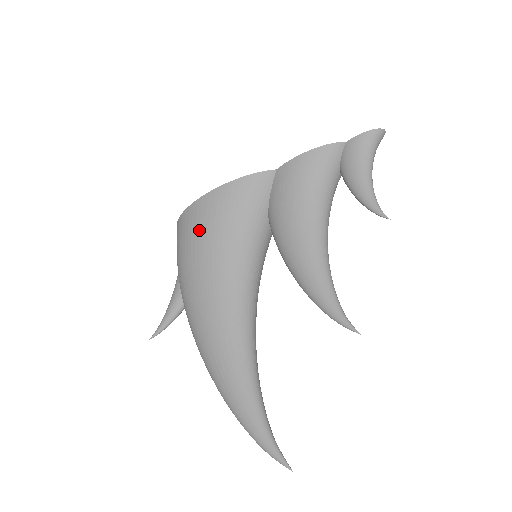
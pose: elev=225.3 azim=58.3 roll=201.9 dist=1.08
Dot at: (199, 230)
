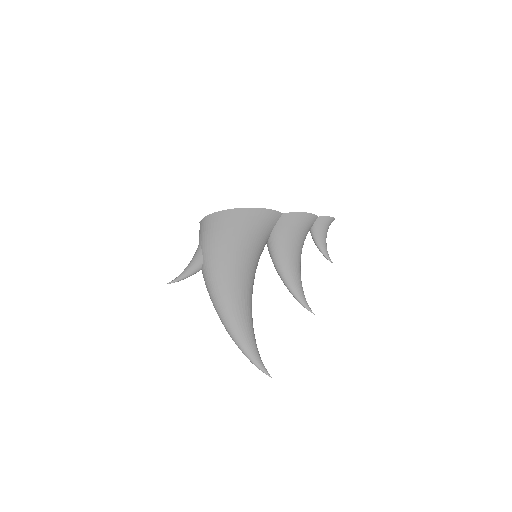
Dot at: (234, 227)
